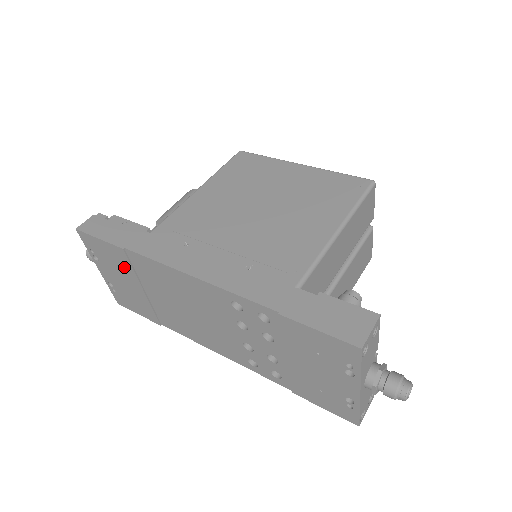
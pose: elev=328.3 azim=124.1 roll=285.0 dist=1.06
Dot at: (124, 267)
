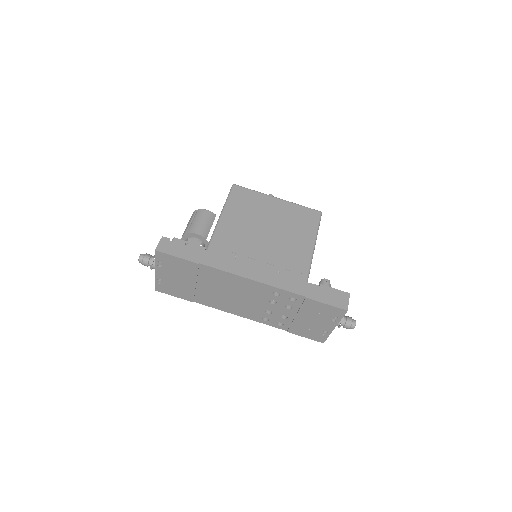
Dot at: (189, 272)
